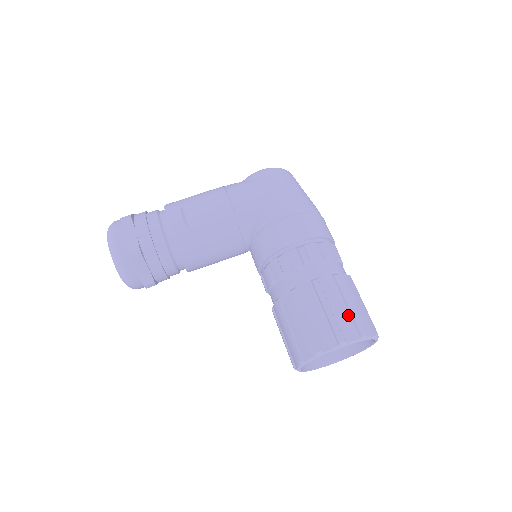
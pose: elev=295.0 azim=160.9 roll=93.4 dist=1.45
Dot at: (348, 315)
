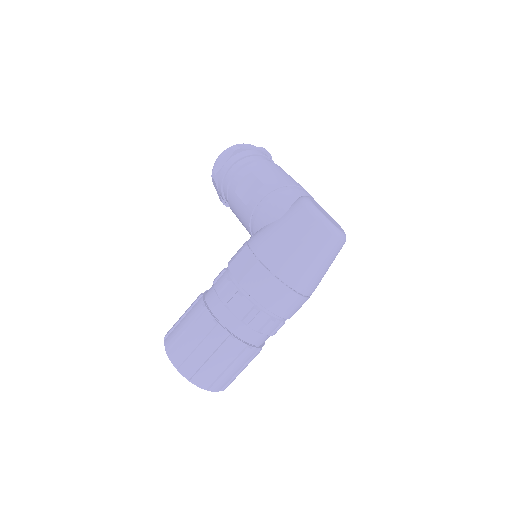
Dot at: (187, 346)
